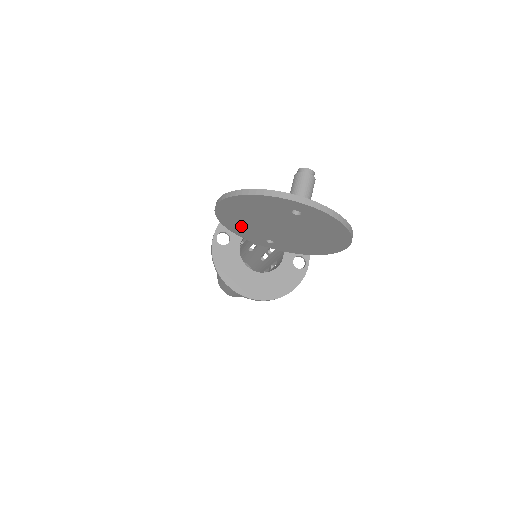
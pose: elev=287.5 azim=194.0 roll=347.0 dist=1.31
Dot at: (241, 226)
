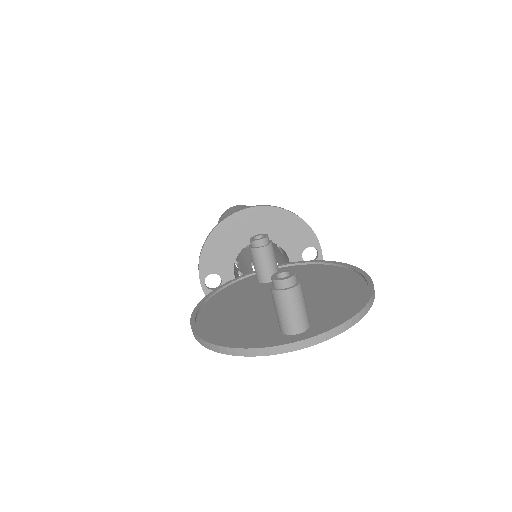
Dot at: occluded
